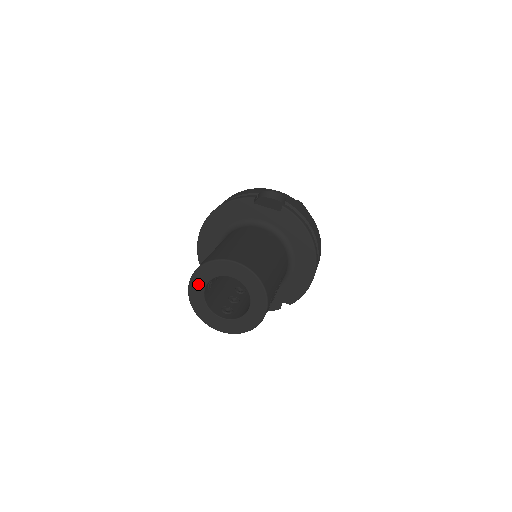
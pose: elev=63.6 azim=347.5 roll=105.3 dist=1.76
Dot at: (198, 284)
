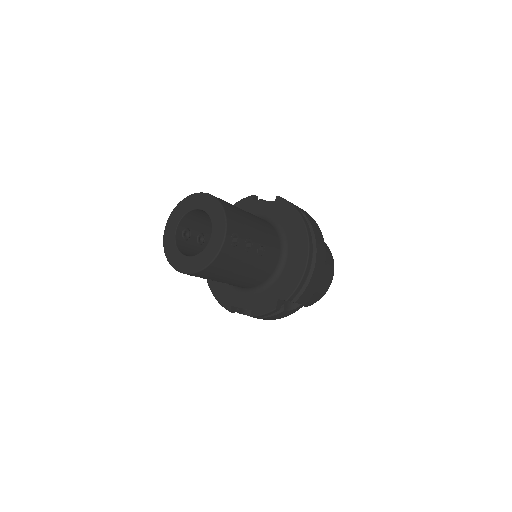
Dot at: (172, 226)
